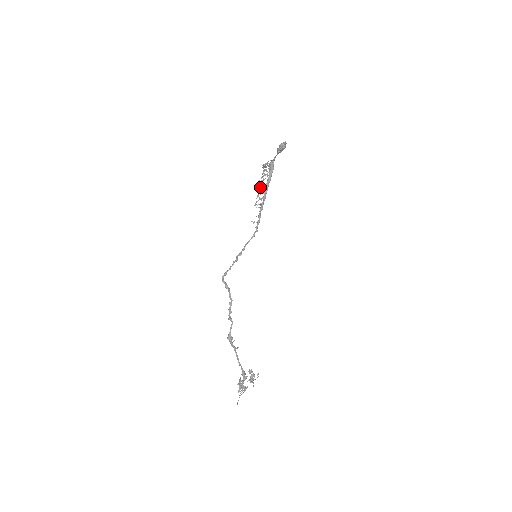
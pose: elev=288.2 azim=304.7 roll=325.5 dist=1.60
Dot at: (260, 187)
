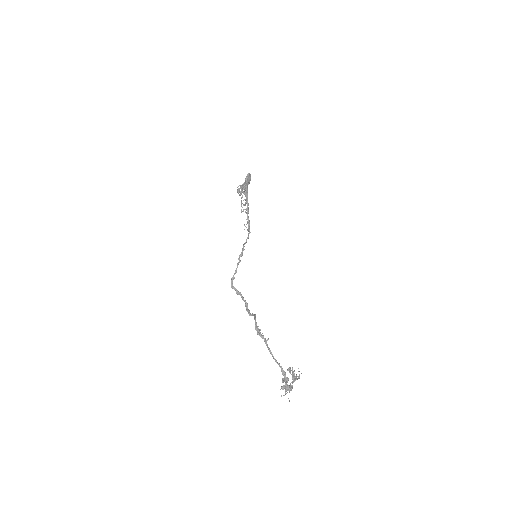
Dot at: (241, 197)
